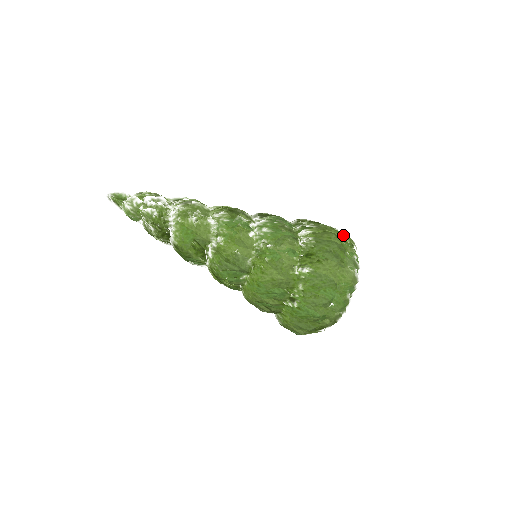
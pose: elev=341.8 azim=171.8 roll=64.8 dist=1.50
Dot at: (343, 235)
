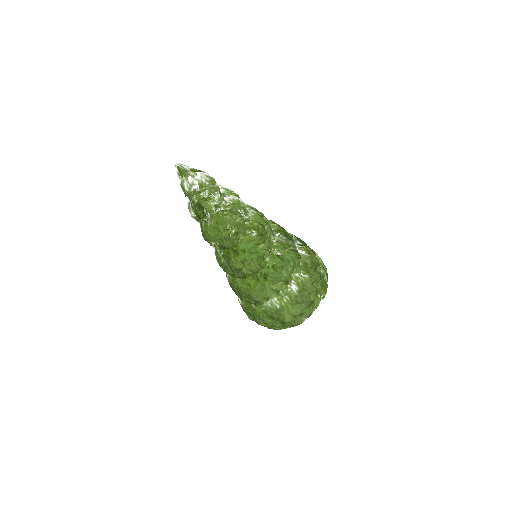
Dot at: (322, 290)
